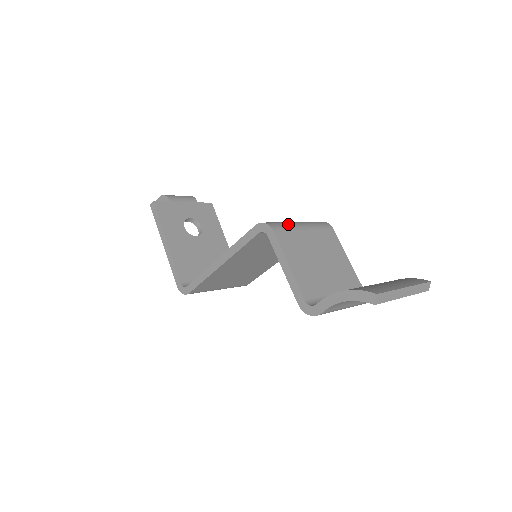
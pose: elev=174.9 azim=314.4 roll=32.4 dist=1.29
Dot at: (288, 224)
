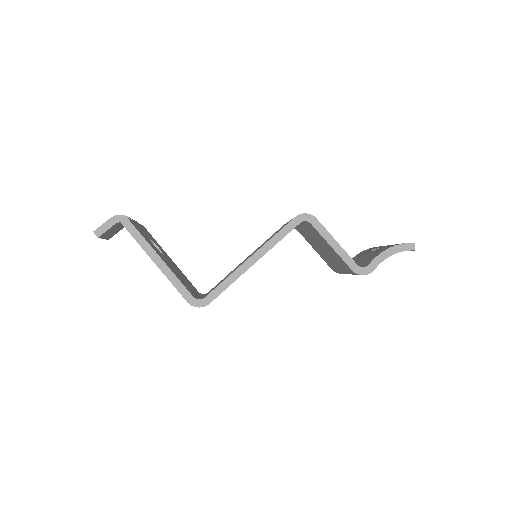
Dot at: occluded
